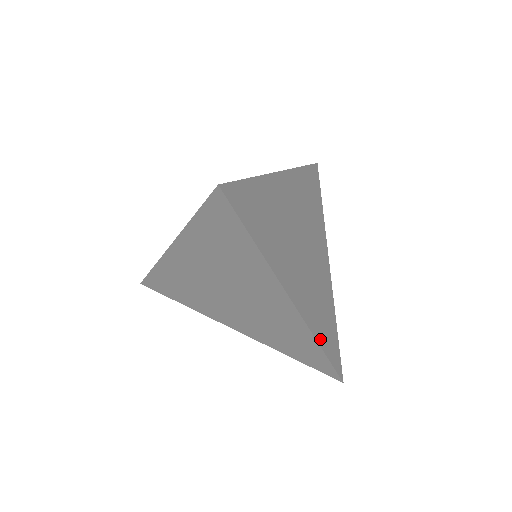
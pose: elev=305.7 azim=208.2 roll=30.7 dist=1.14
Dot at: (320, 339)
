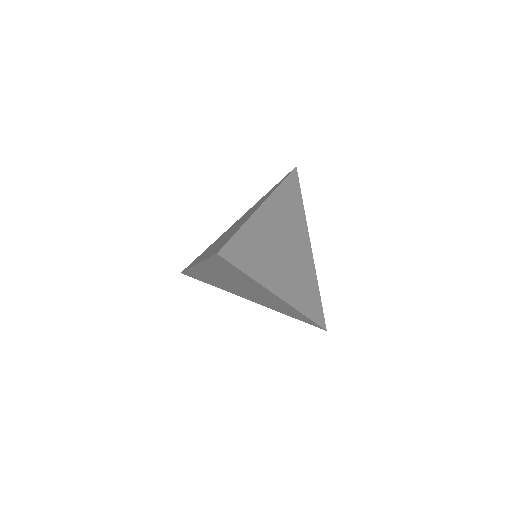
Dot at: (305, 311)
